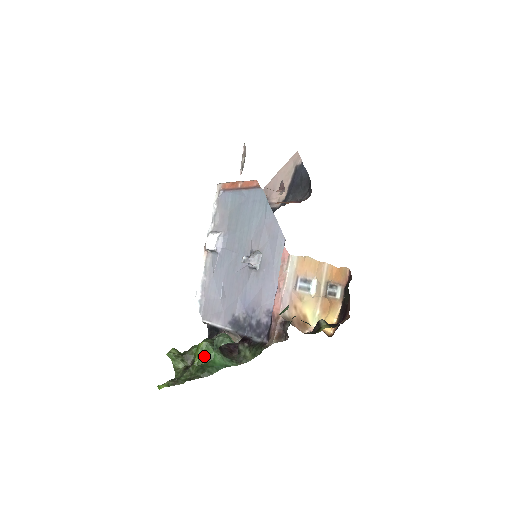
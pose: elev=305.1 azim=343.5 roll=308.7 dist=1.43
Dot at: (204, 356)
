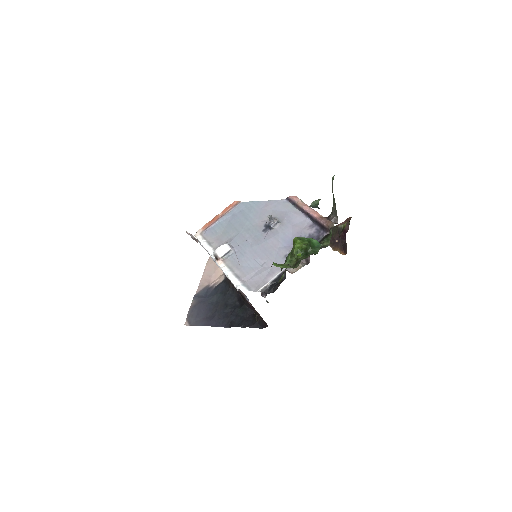
Dot at: (305, 240)
